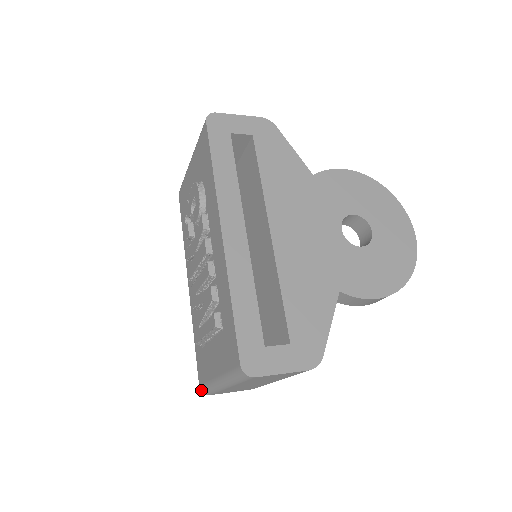
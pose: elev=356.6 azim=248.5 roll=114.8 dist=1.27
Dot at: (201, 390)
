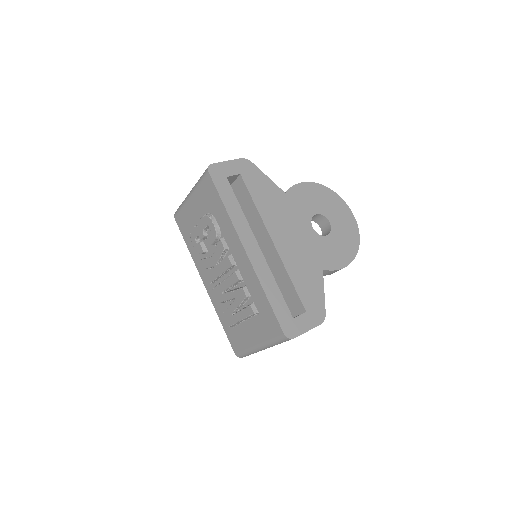
Dot at: (237, 356)
